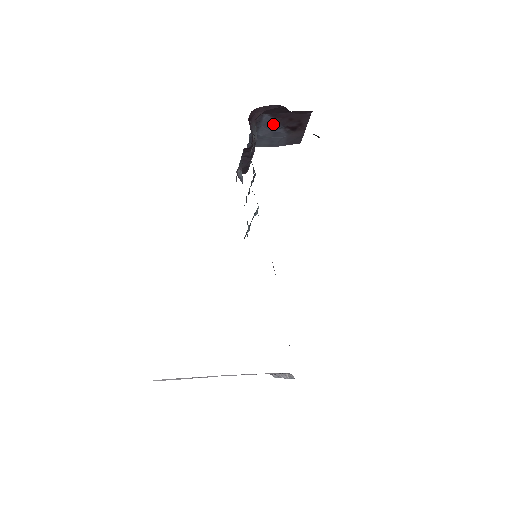
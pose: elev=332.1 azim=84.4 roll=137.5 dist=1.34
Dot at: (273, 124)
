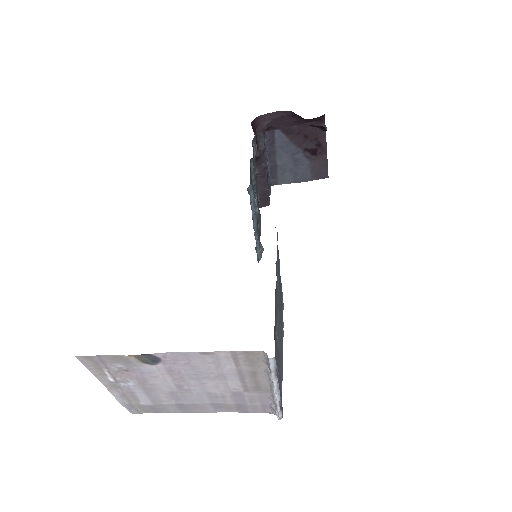
Dot at: (289, 145)
